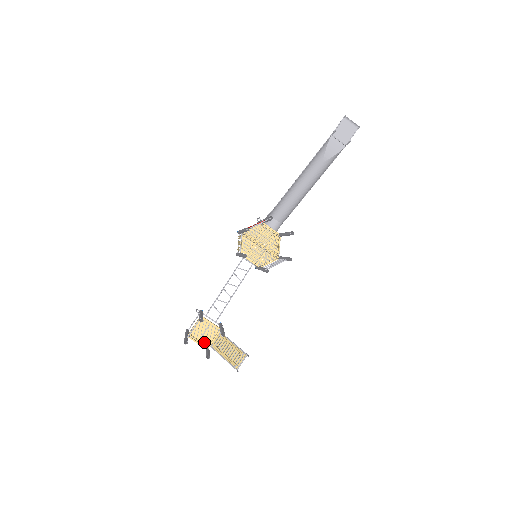
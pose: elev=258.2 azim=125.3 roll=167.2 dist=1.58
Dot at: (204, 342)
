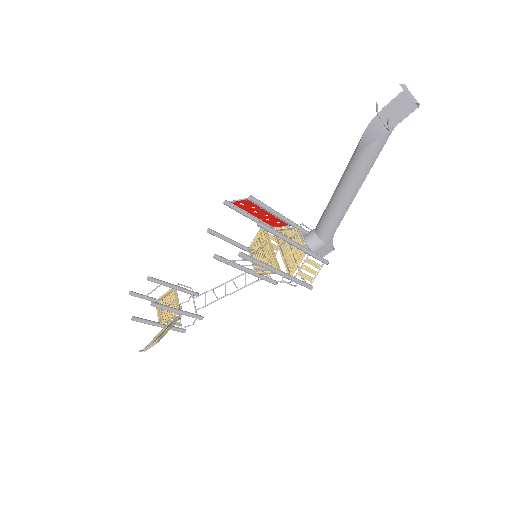
Dot at: (163, 316)
